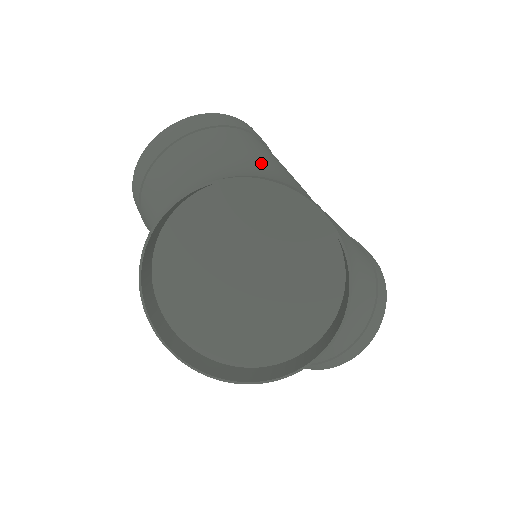
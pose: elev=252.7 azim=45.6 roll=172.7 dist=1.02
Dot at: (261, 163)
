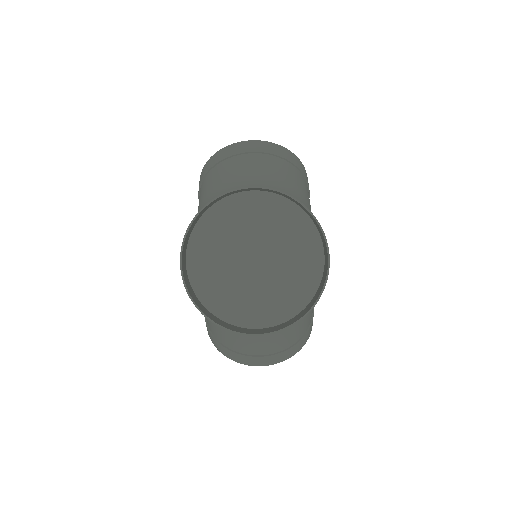
Dot at: (307, 207)
